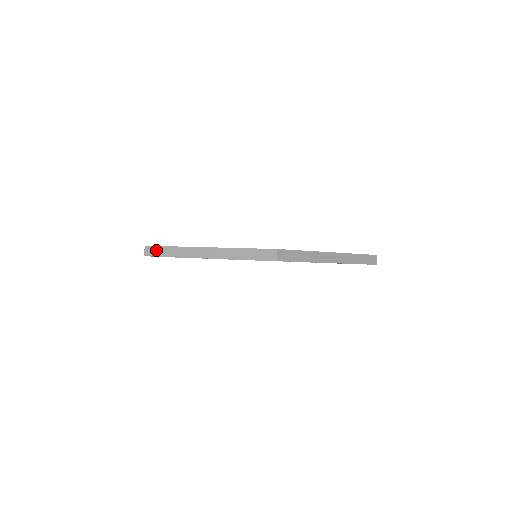
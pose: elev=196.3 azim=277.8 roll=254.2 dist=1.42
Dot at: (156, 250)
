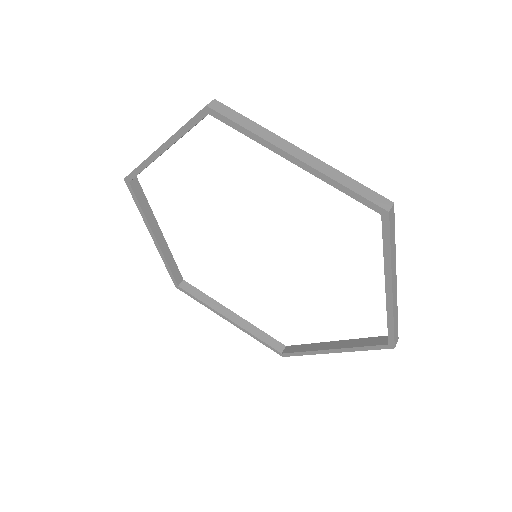
Dot at: (228, 111)
